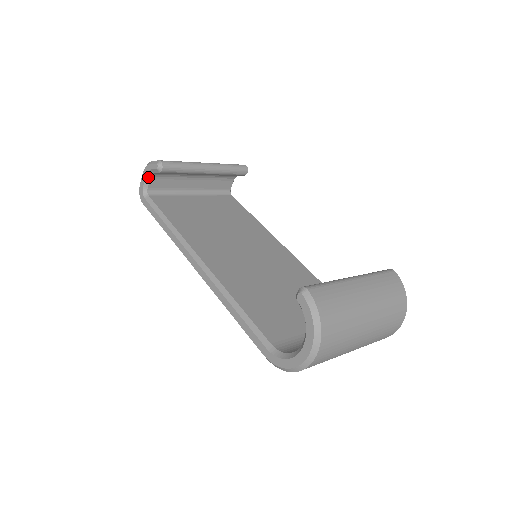
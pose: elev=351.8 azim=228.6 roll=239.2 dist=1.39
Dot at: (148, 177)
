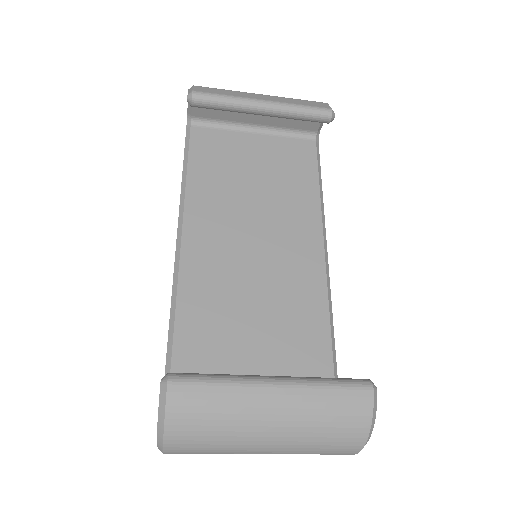
Dot at: occluded
